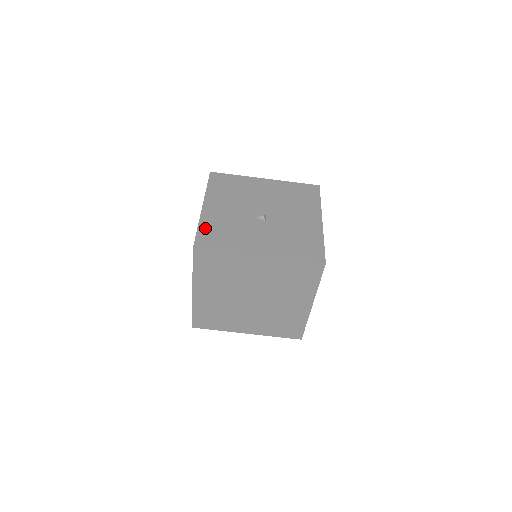
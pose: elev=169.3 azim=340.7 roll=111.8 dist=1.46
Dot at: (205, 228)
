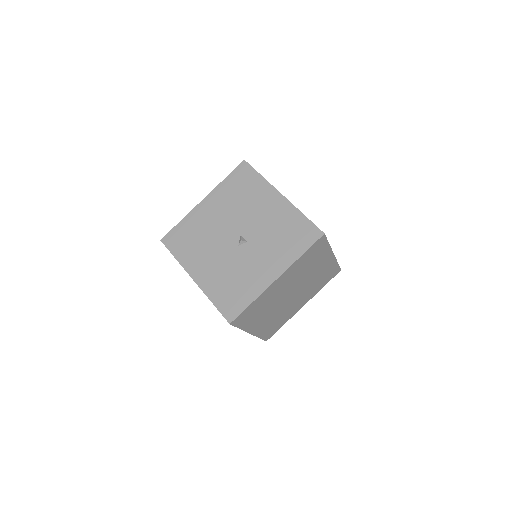
Dot at: (217, 298)
